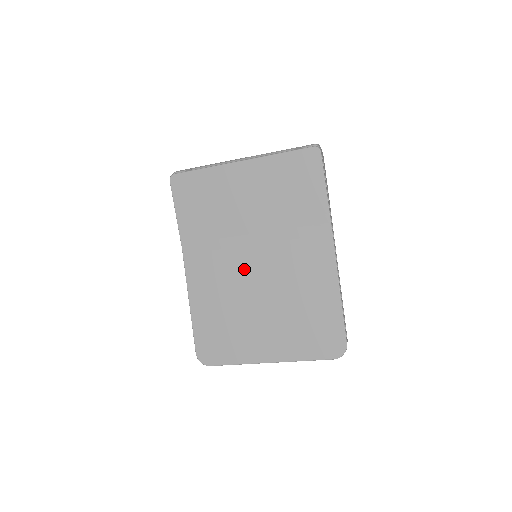
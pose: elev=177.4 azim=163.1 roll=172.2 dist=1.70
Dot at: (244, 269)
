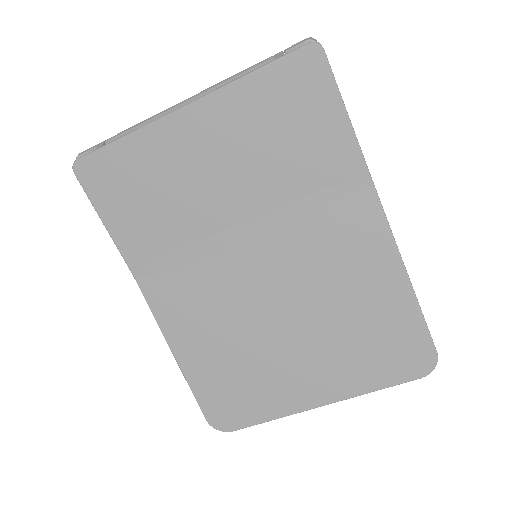
Dot at: (243, 282)
